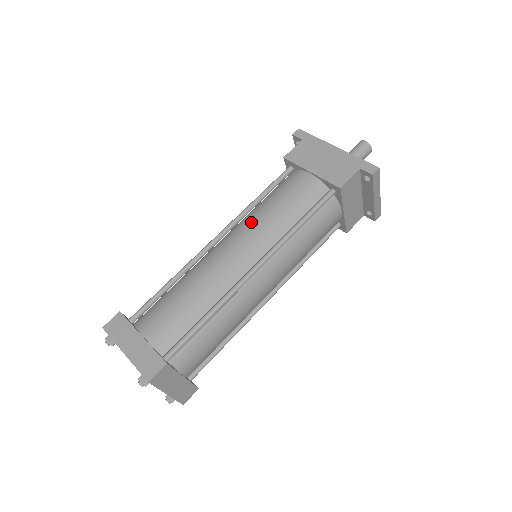
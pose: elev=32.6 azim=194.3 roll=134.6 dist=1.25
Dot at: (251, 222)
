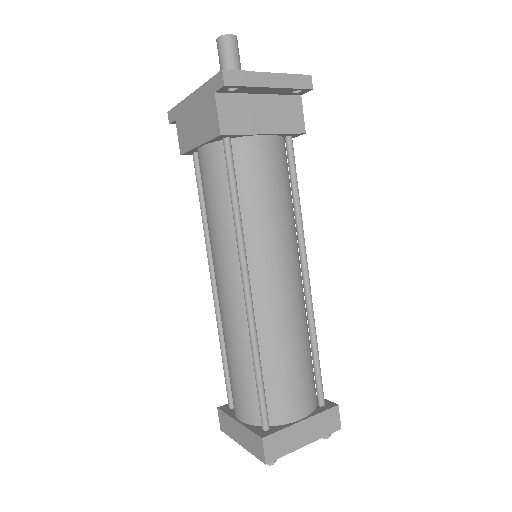
Dot at: (211, 245)
